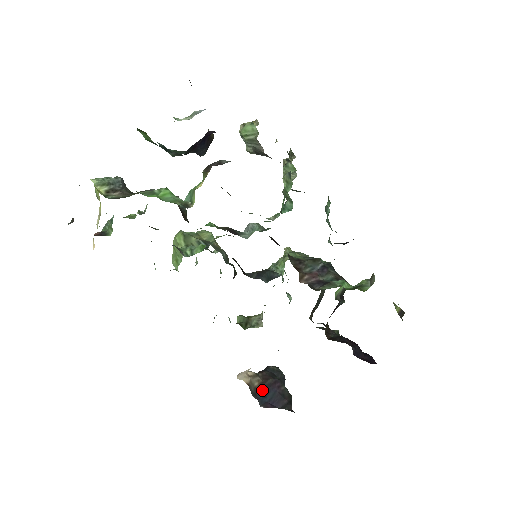
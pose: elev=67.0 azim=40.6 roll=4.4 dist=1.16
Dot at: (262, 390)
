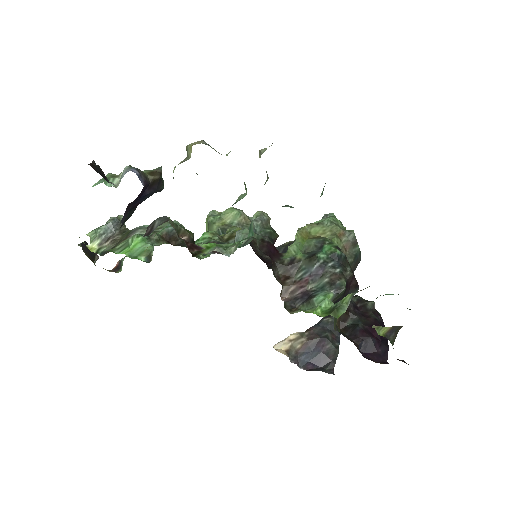
Dot at: (305, 351)
